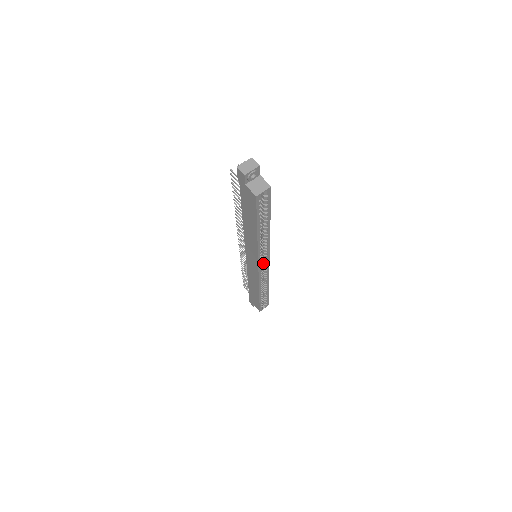
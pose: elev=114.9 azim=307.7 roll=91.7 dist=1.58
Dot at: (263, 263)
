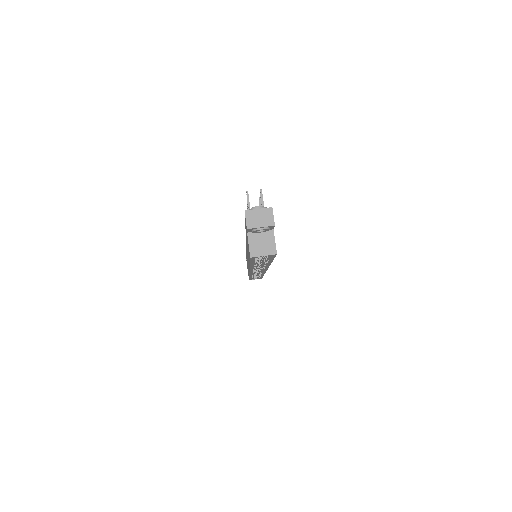
Dot at: (259, 268)
